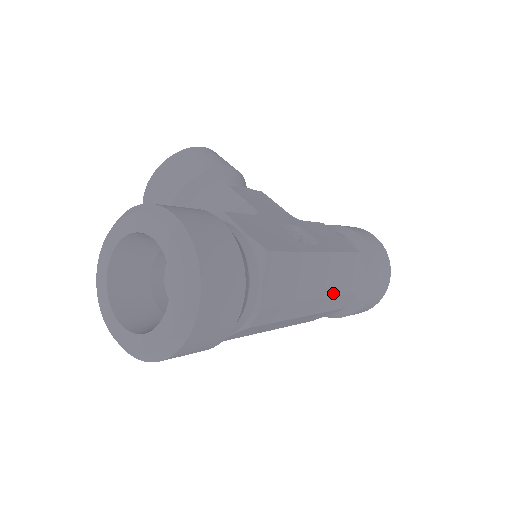
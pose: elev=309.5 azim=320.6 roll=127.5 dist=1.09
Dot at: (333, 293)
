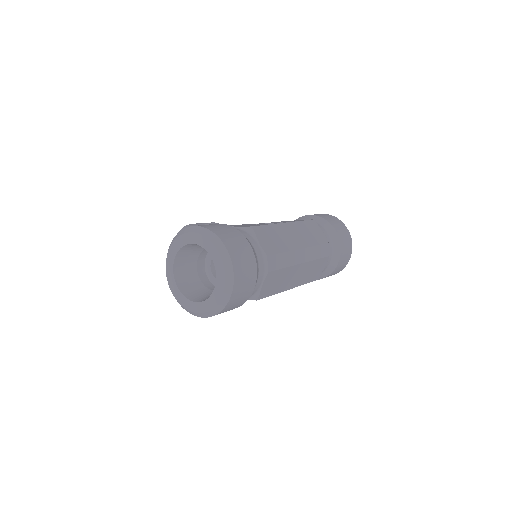
Dot at: (311, 244)
